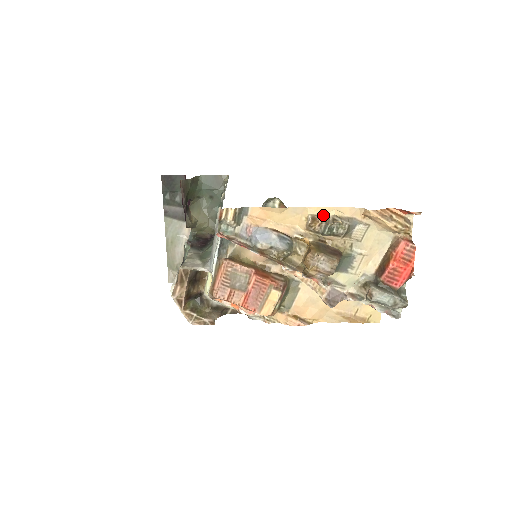
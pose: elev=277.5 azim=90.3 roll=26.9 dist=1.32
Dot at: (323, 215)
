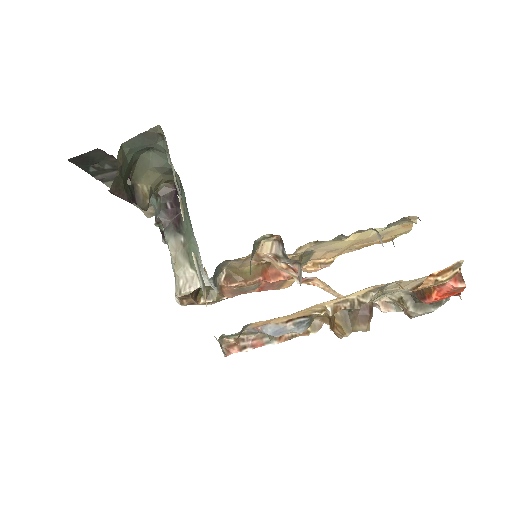
Dot at: (345, 299)
